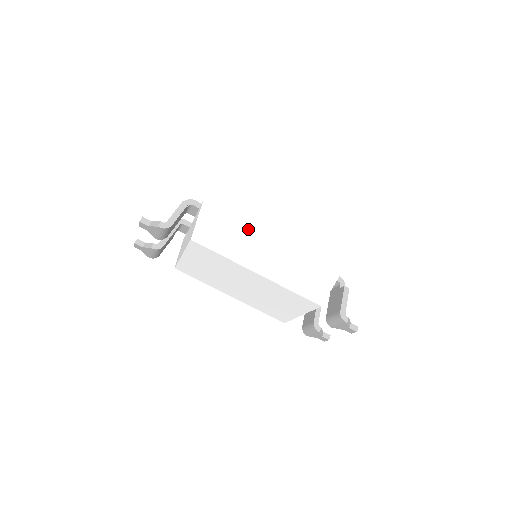
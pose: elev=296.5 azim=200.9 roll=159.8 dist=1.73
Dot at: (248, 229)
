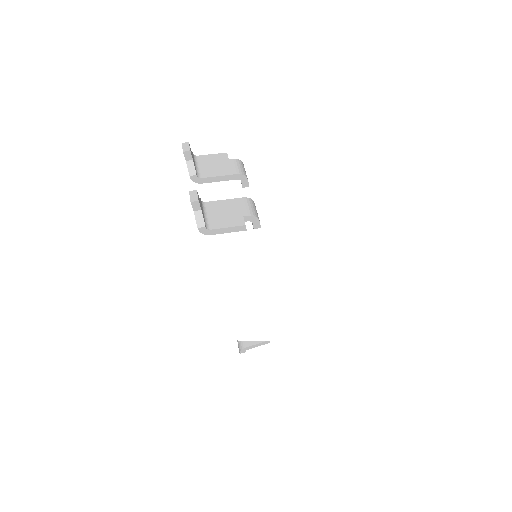
Dot at: (260, 284)
